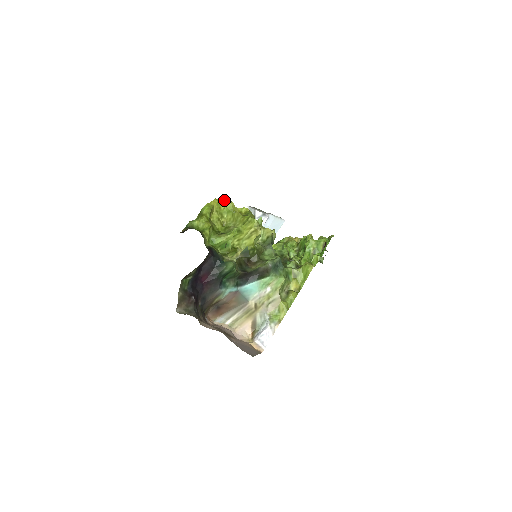
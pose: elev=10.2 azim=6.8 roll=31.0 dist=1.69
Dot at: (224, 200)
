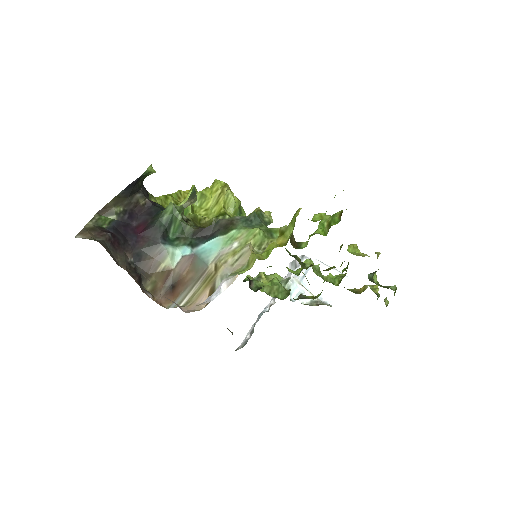
Dot at: (202, 190)
